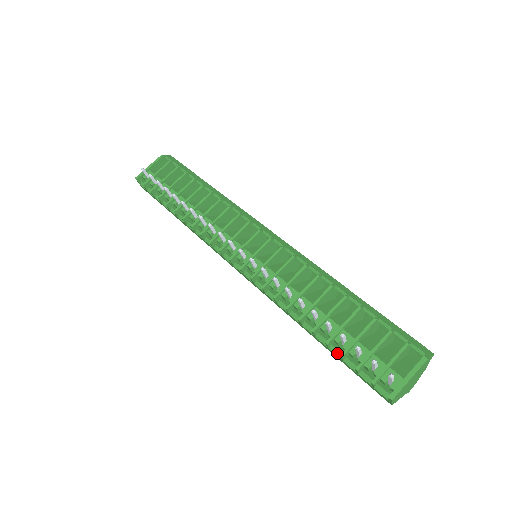
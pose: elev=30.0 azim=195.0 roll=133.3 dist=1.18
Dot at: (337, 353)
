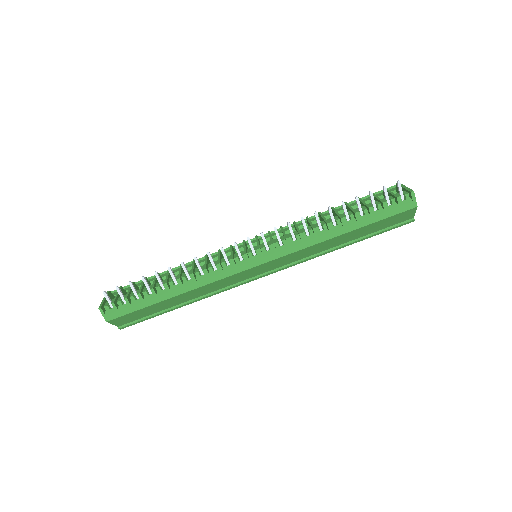
Dot at: (365, 217)
